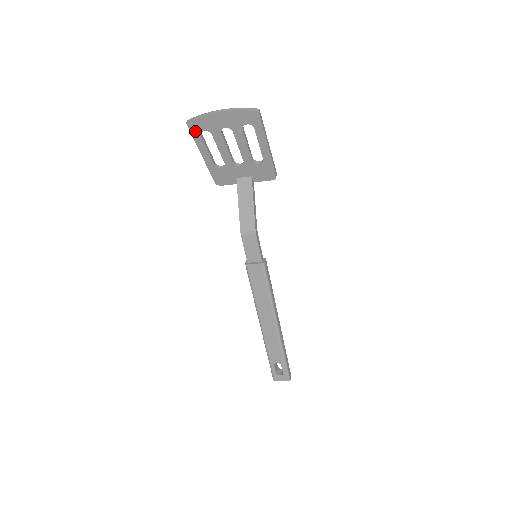
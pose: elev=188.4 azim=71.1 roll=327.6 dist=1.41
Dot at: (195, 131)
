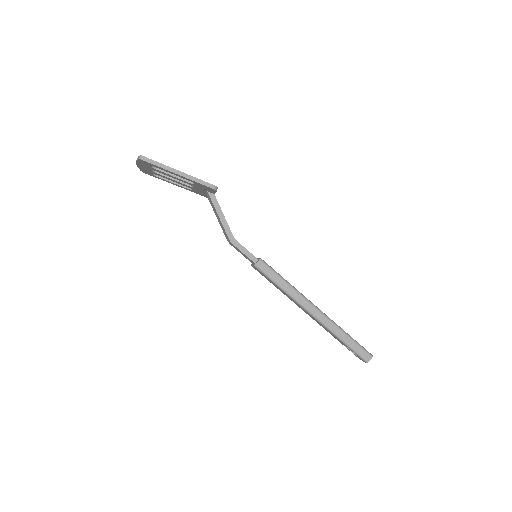
Dot at: (151, 175)
